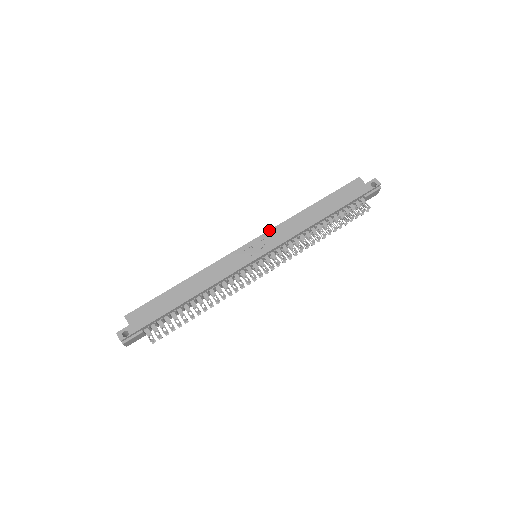
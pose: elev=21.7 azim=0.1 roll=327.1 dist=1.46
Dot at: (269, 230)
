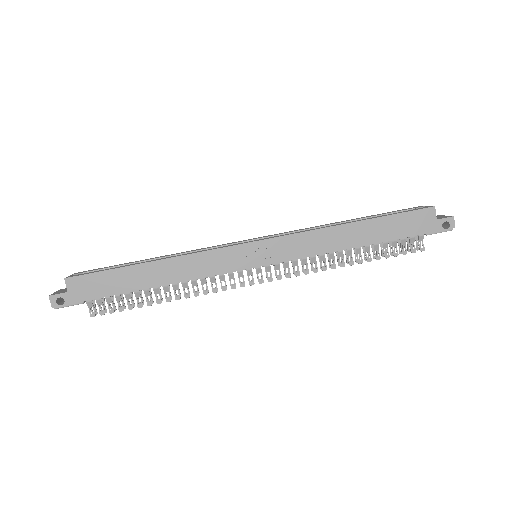
Dot at: (286, 235)
